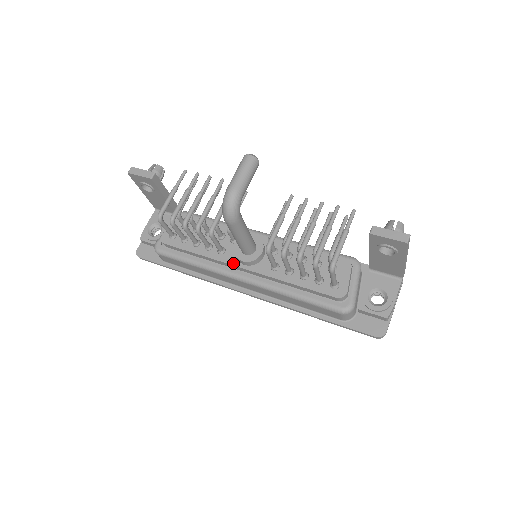
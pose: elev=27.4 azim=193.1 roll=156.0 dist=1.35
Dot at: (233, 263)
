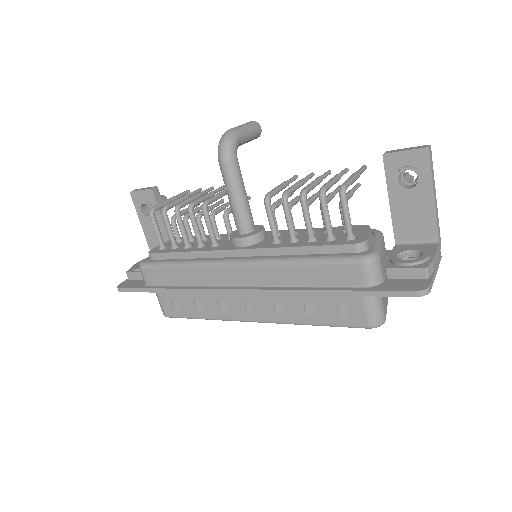
Dot at: (227, 248)
